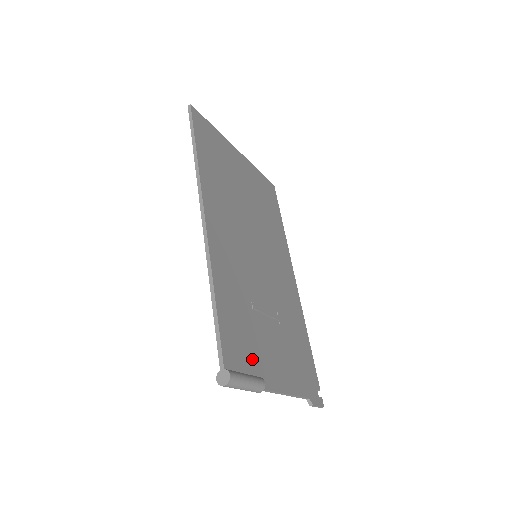
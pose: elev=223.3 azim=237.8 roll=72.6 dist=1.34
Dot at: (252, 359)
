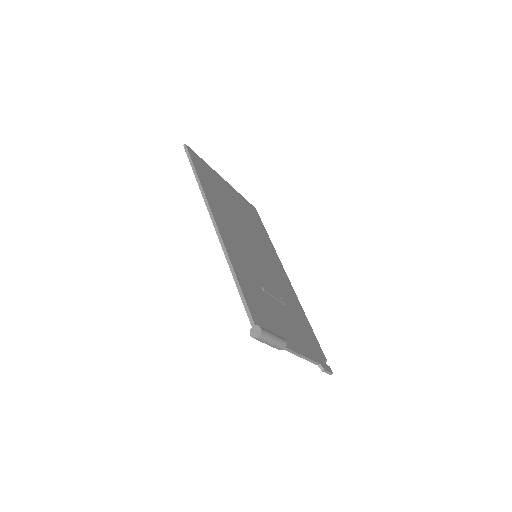
Dot at: (272, 325)
